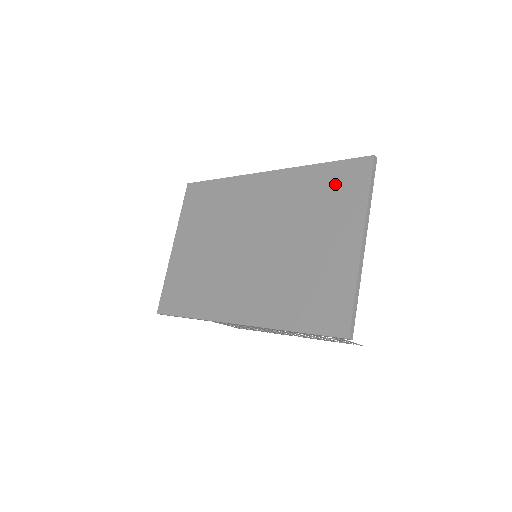
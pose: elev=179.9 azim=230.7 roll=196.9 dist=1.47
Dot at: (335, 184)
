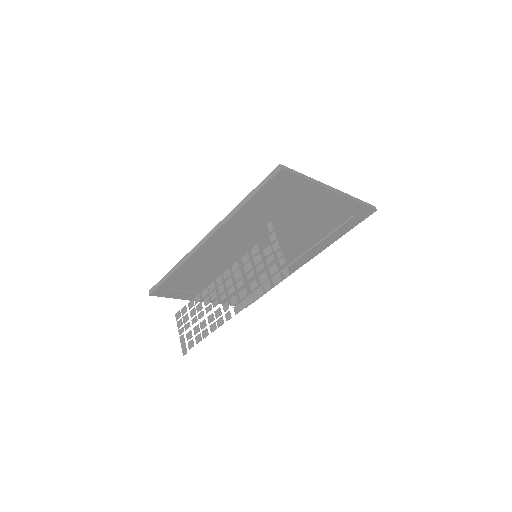
Dot at: occluded
